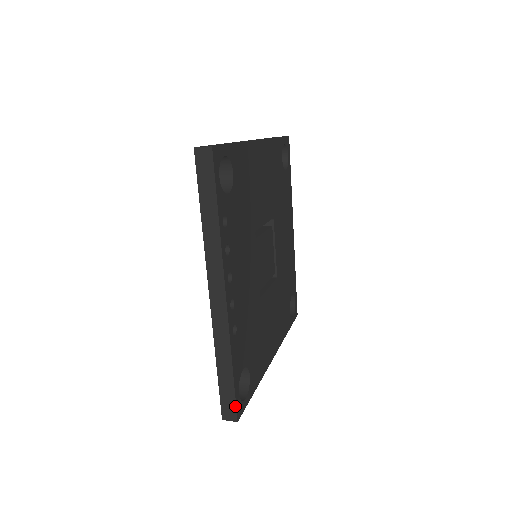
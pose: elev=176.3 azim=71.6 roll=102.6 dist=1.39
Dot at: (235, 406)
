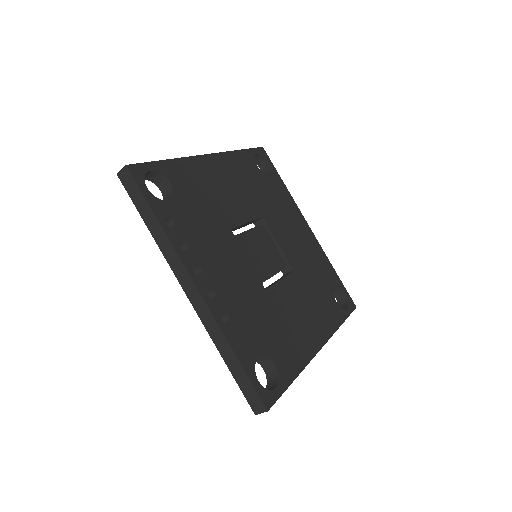
Dot at: (257, 395)
